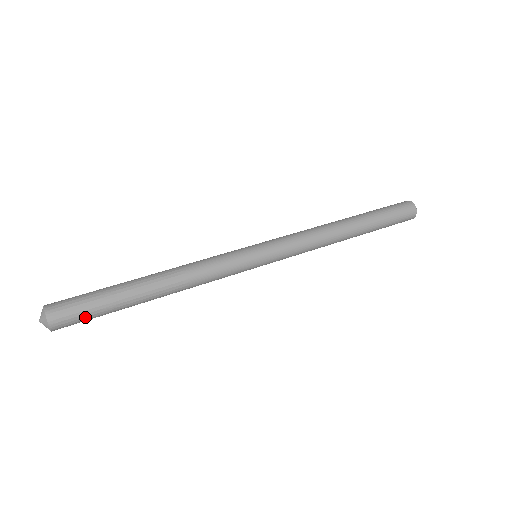
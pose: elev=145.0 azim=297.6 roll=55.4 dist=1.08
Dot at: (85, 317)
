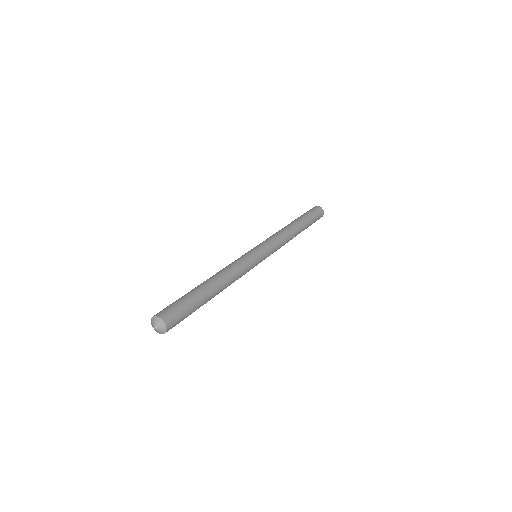
Dot at: (183, 319)
